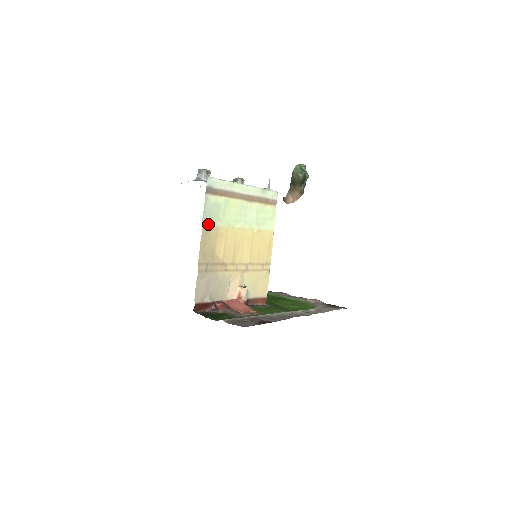
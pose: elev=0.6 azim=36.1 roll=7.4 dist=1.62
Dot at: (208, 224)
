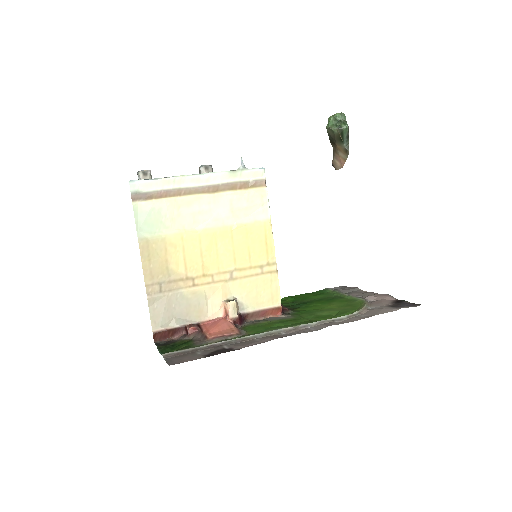
Dot at: (148, 236)
